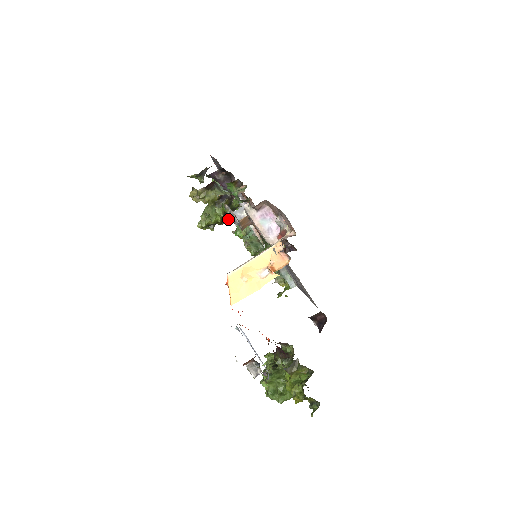
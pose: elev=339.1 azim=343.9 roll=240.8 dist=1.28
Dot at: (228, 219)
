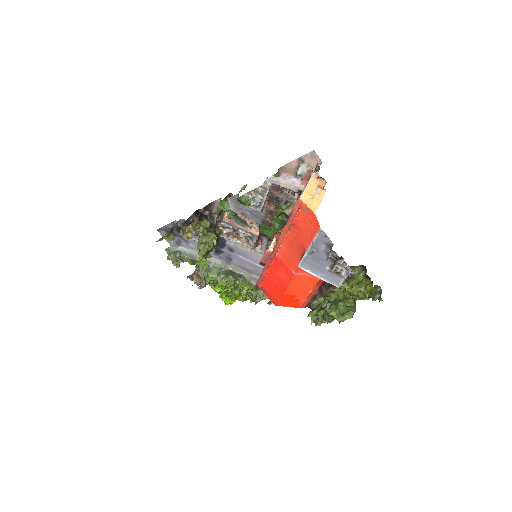
Dot at: (217, 245)
